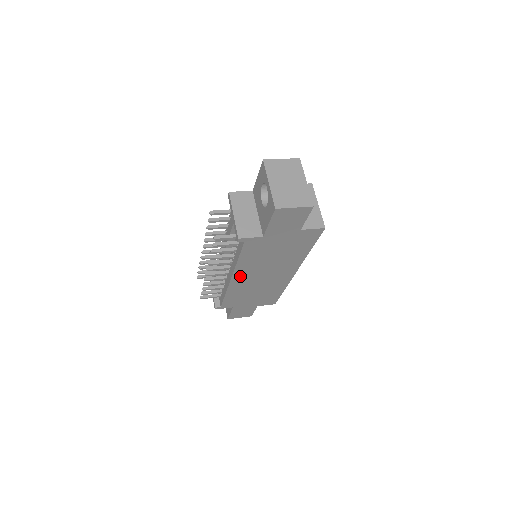
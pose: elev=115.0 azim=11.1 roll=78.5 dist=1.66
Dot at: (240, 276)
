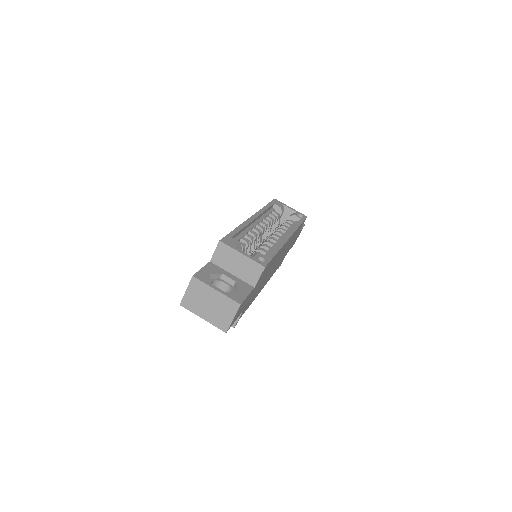
Dot at: (264, 284)
